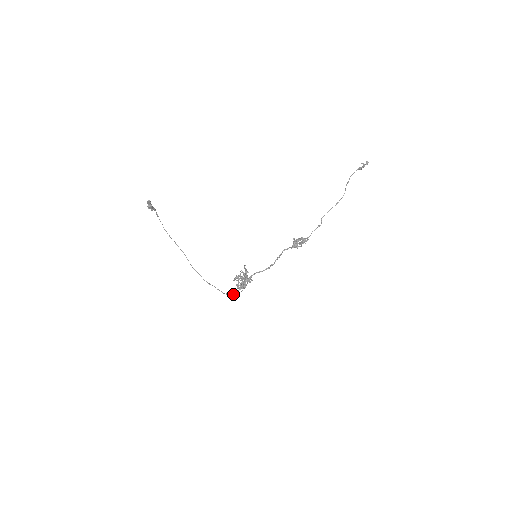
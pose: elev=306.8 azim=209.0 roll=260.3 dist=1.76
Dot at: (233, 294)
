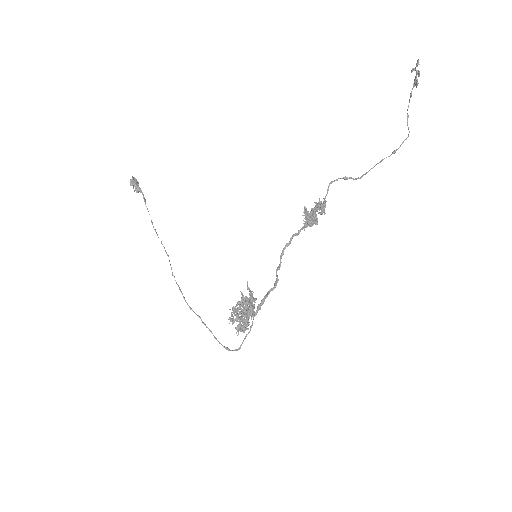
Dot at: (236, 349)
